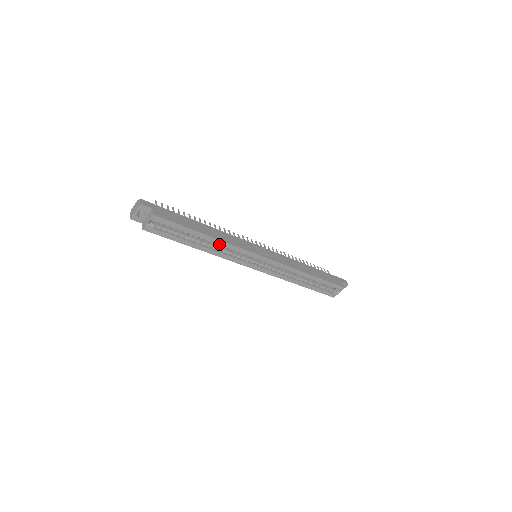
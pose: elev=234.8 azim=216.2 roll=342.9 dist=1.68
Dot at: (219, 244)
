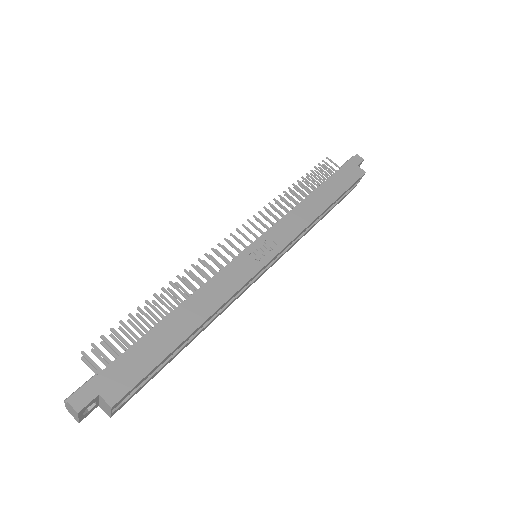
Dot at: occluded
